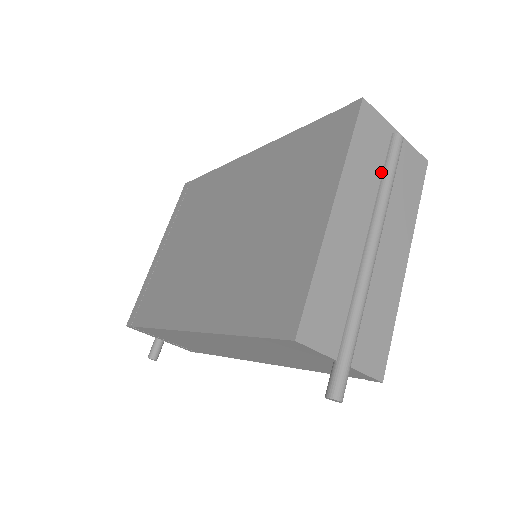
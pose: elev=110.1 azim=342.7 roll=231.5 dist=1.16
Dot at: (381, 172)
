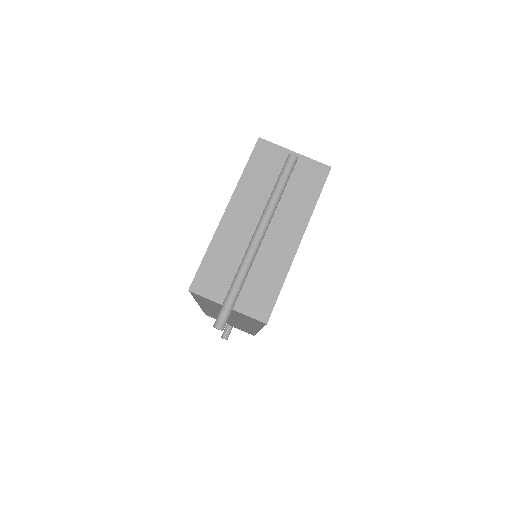
Dot at: (275, 183)
